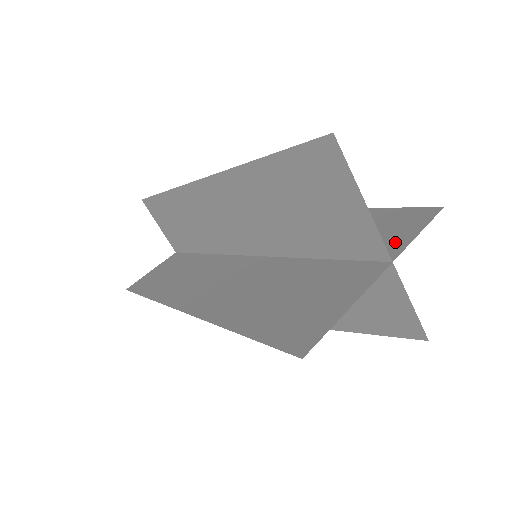
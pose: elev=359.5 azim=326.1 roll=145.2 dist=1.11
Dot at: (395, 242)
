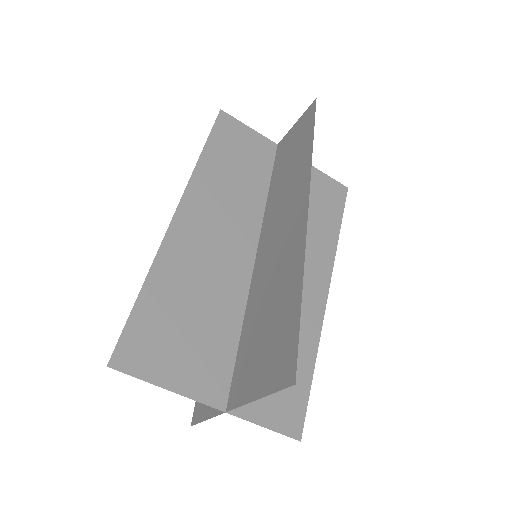
Dot at: (258, 383)
